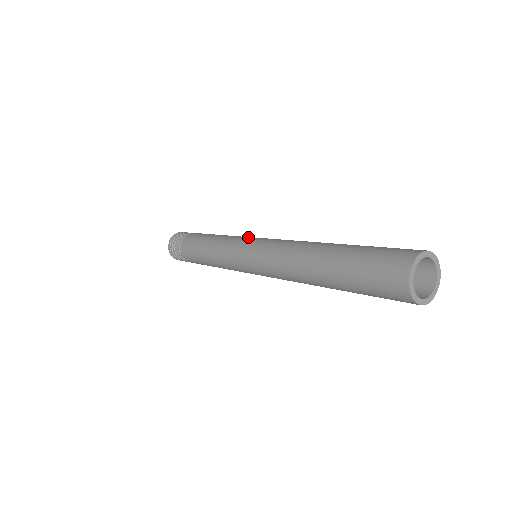
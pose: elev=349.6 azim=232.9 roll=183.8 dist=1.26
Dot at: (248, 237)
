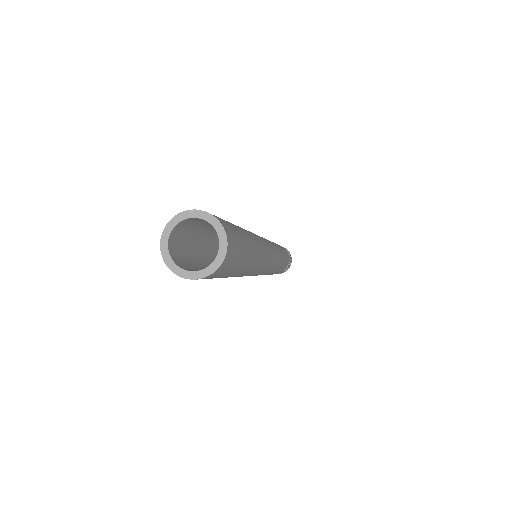
Dot at: occluded
